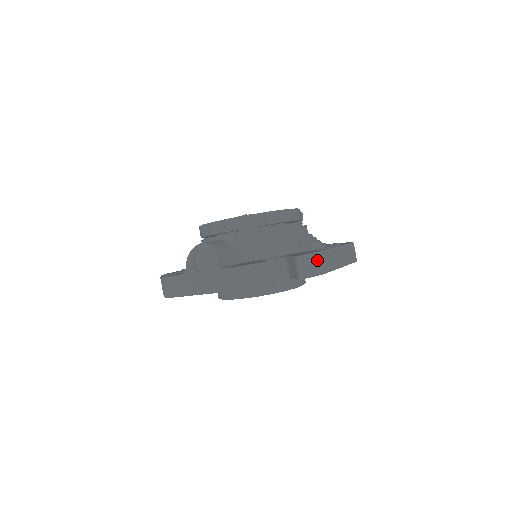
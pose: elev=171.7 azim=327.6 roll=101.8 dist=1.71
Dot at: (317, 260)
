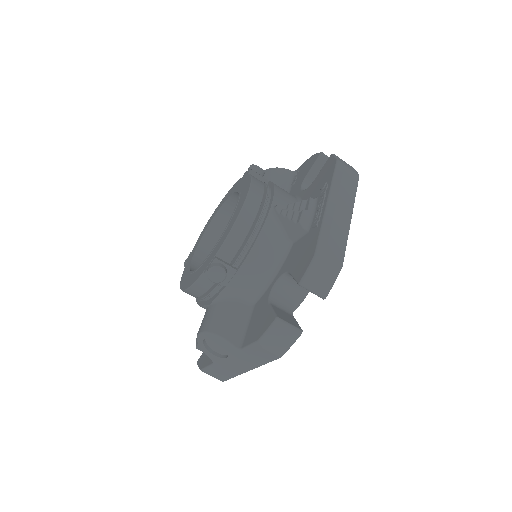
Dot at: (323, 261)
